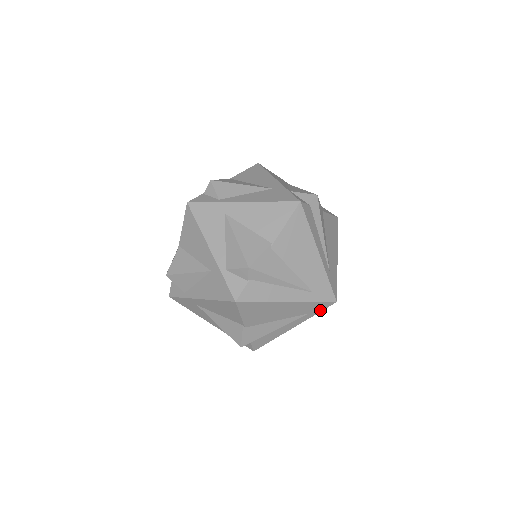
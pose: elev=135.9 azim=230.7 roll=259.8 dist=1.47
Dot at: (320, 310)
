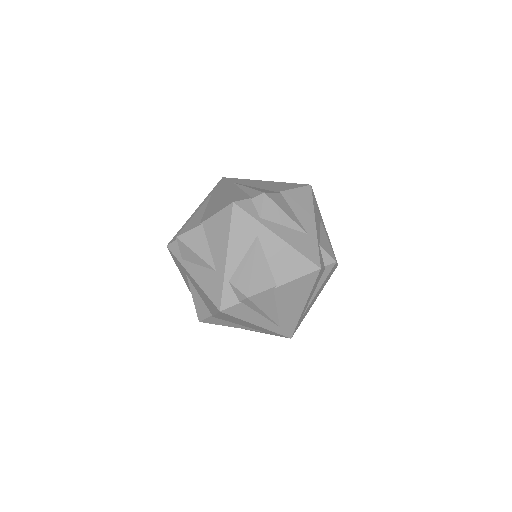
Dot at: (275, 335)
